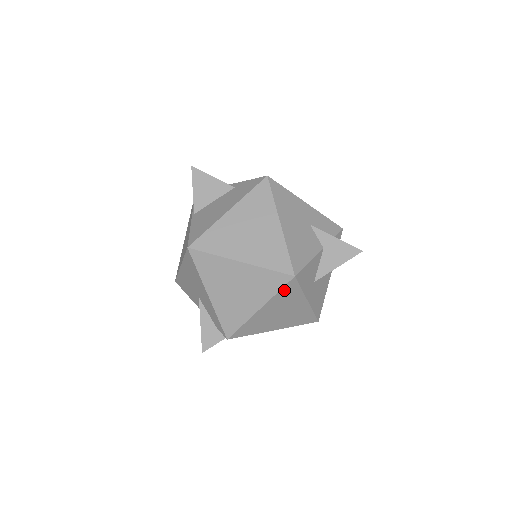
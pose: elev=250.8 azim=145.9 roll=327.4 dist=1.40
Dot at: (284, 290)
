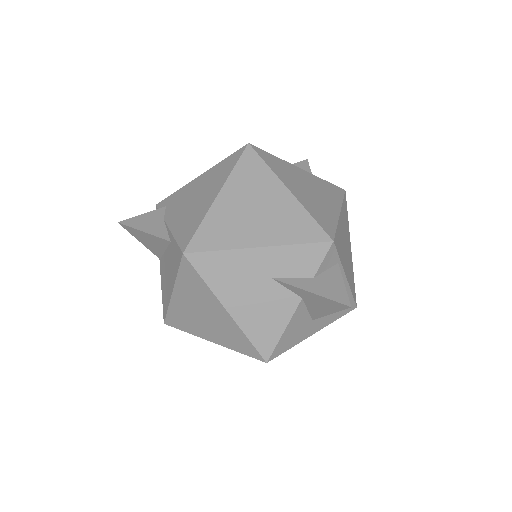
Dot at: occluded
